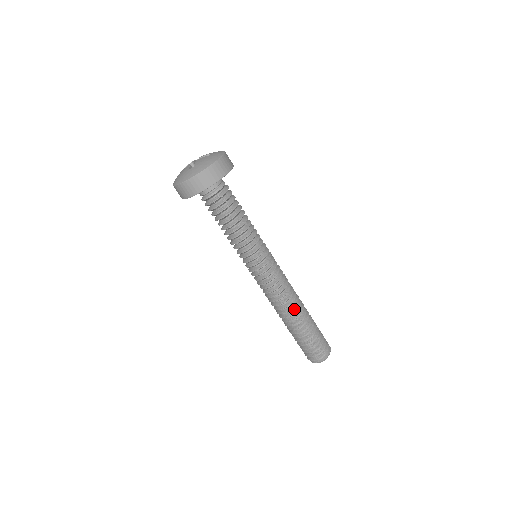
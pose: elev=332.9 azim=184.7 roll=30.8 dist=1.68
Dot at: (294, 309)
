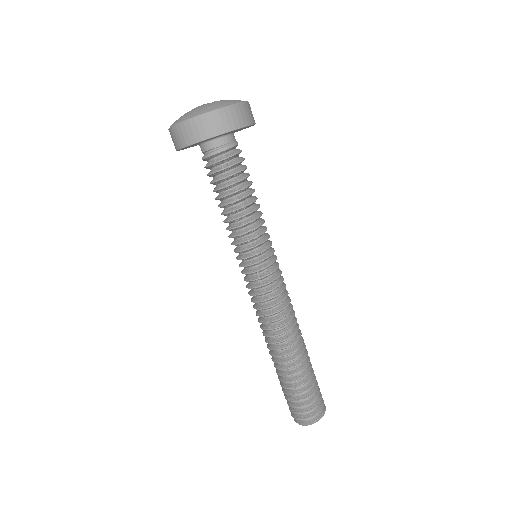
Dot at: (279, 344)
